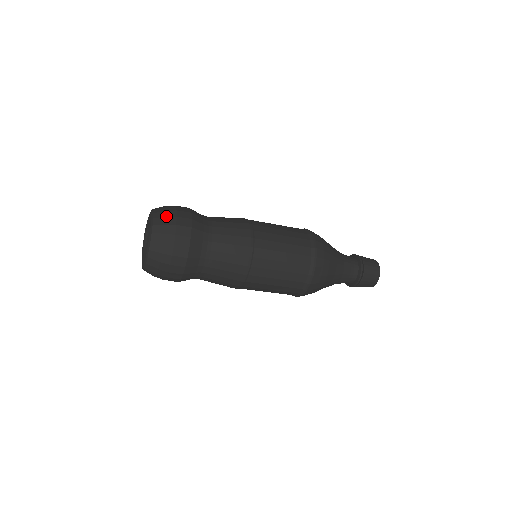
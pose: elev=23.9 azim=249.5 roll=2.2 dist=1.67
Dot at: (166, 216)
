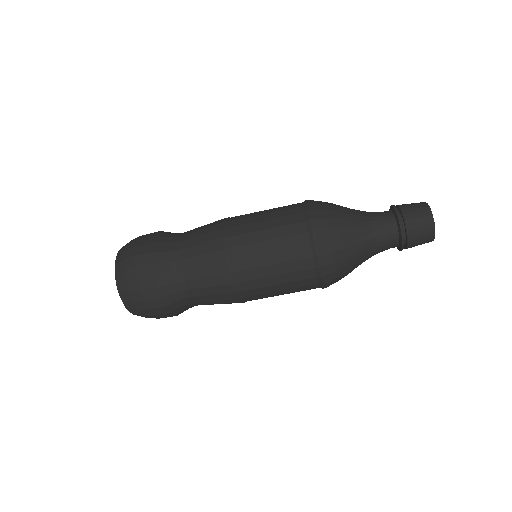
Dot at: (132, 240)
